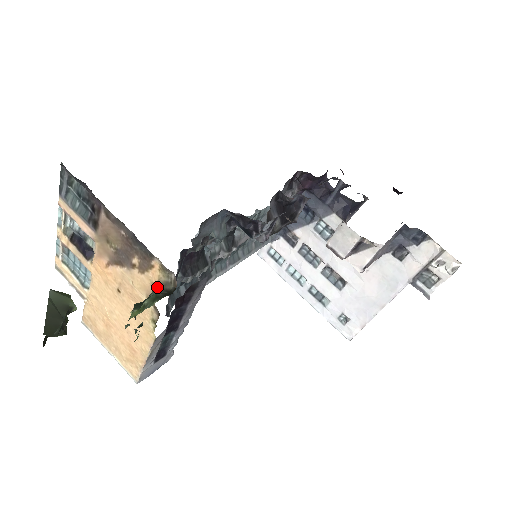
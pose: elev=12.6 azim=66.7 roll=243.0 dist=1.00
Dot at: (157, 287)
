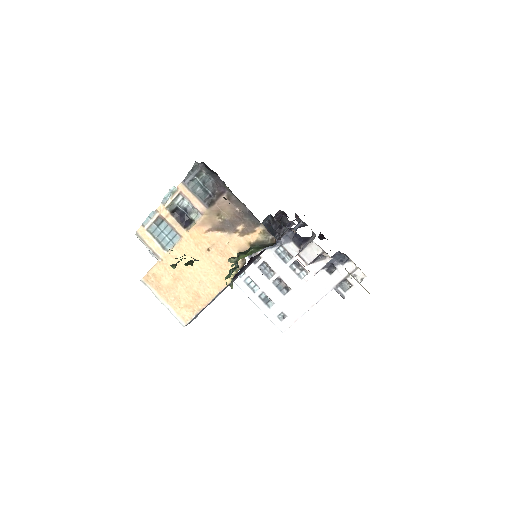
Dot at: (256, 243)
